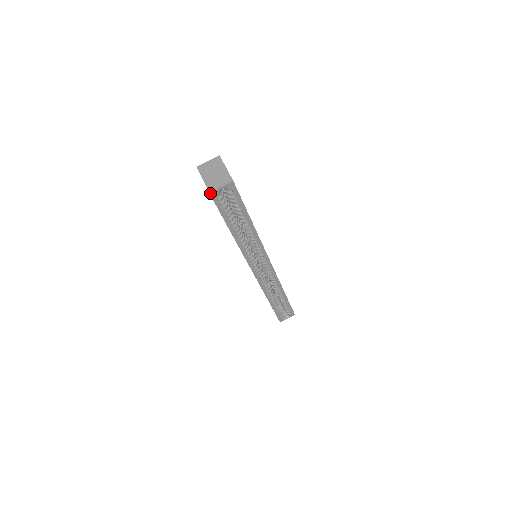
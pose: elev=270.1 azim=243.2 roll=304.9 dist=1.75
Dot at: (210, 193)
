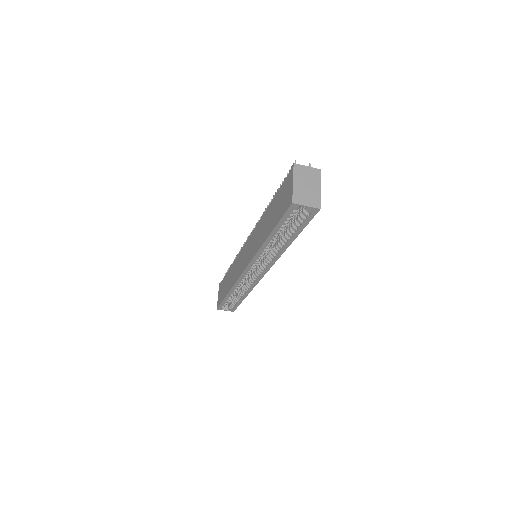
Dot at: (293, 203)
